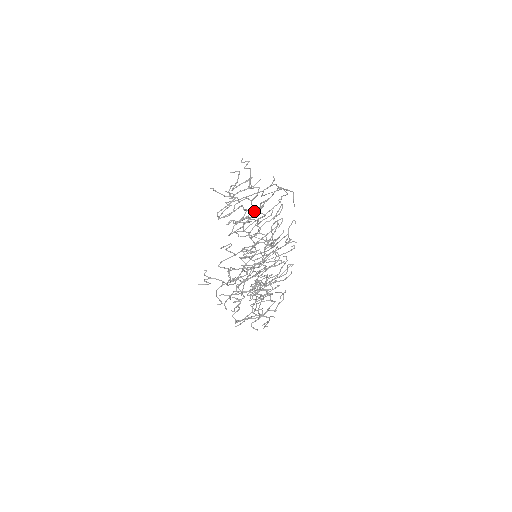
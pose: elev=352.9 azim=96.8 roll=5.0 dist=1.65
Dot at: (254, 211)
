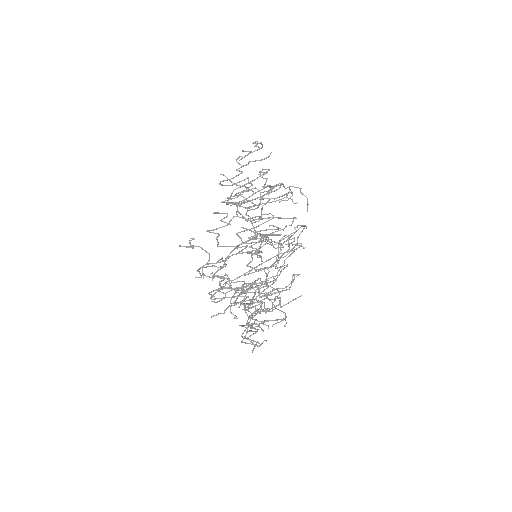
Dot at: occluded
